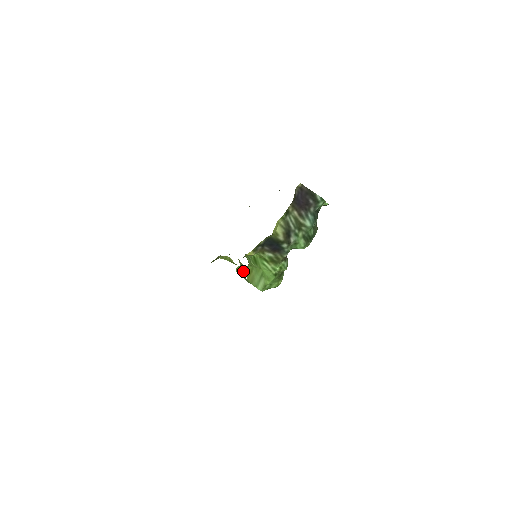
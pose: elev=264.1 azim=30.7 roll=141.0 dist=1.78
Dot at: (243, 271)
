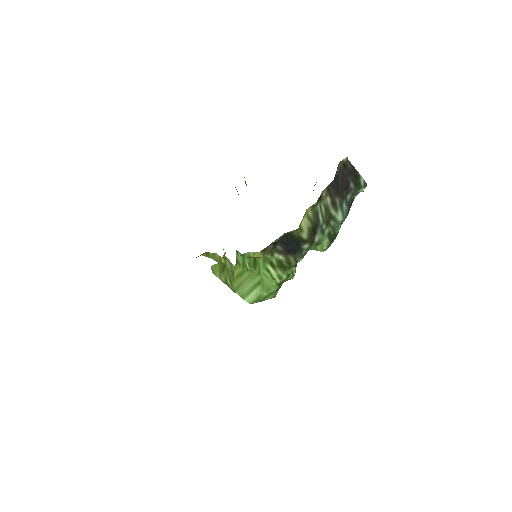
Dot at: (230, 275)
